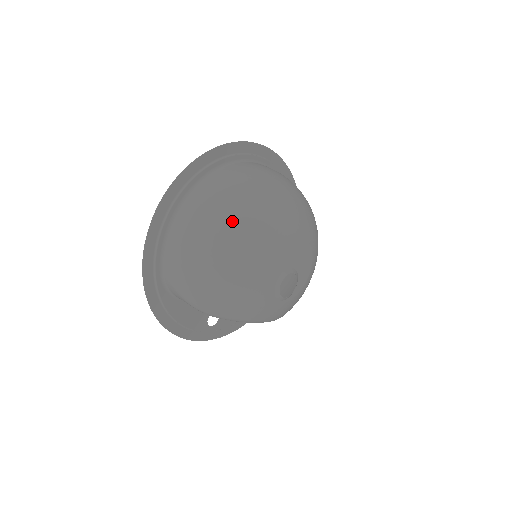
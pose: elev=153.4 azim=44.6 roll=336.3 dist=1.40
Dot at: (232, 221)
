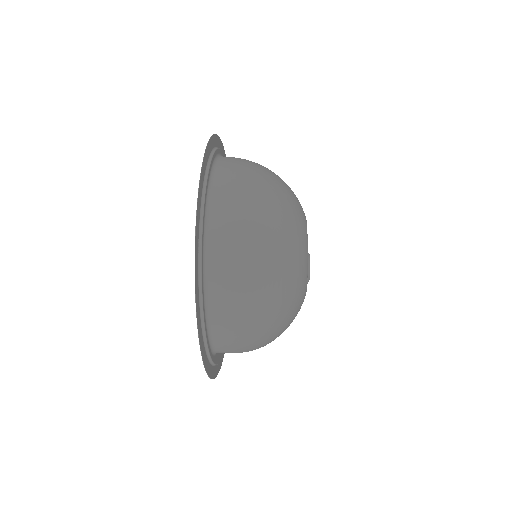
Dot at: (274, 273)
